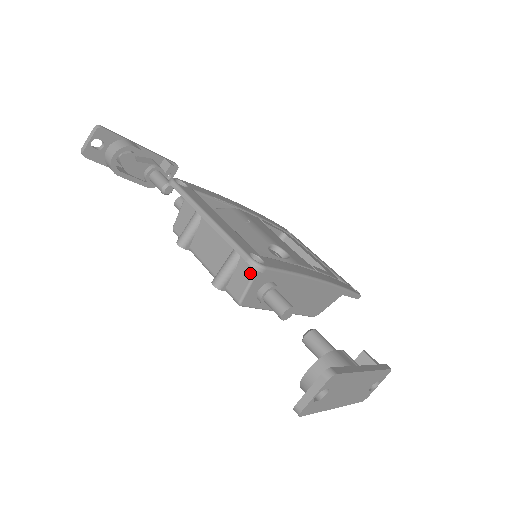
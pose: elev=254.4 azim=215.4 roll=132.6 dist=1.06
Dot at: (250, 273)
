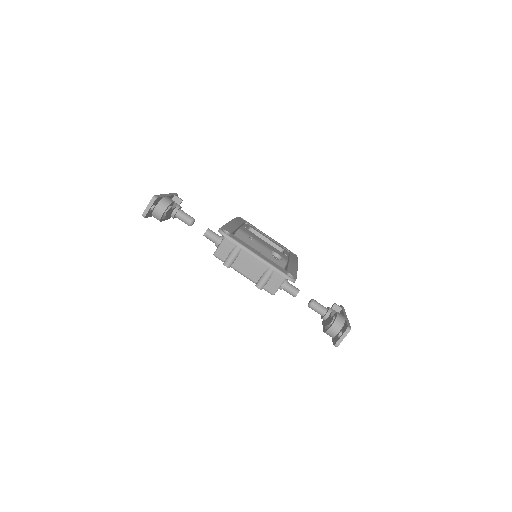
Dot at: (281, 280)
